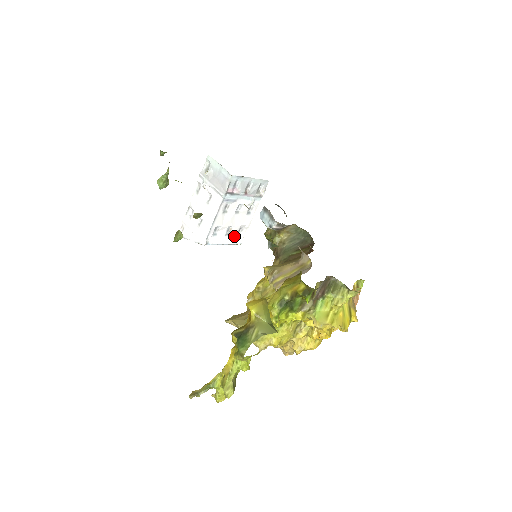
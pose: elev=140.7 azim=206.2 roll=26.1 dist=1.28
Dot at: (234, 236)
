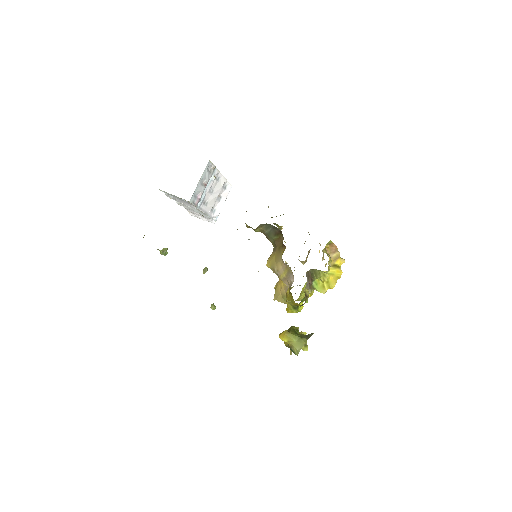
Dot at: (224, 193)
